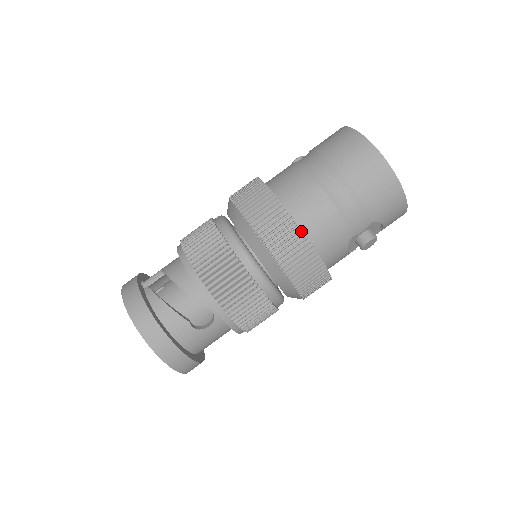
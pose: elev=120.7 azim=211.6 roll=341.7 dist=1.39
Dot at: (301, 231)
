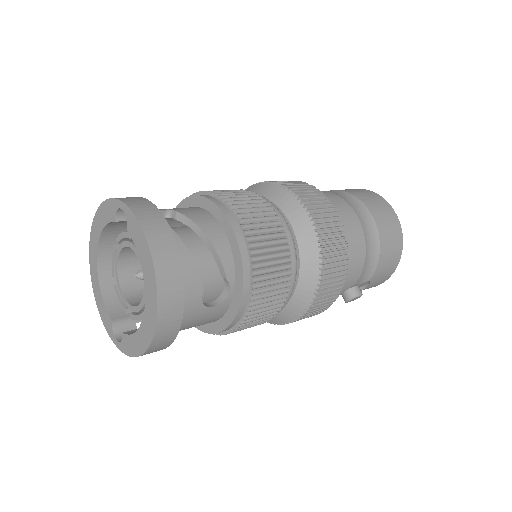
Dot at: (348, 254)
